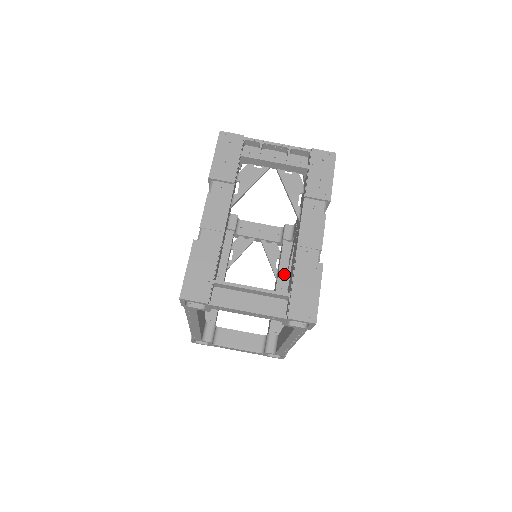
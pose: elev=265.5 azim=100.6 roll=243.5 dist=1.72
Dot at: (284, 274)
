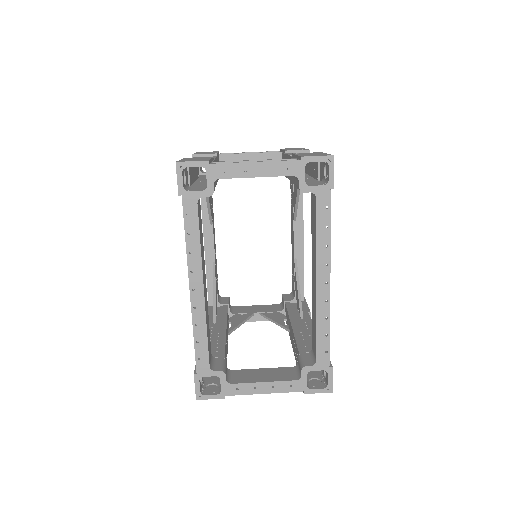
Dot at: (296, 318)
